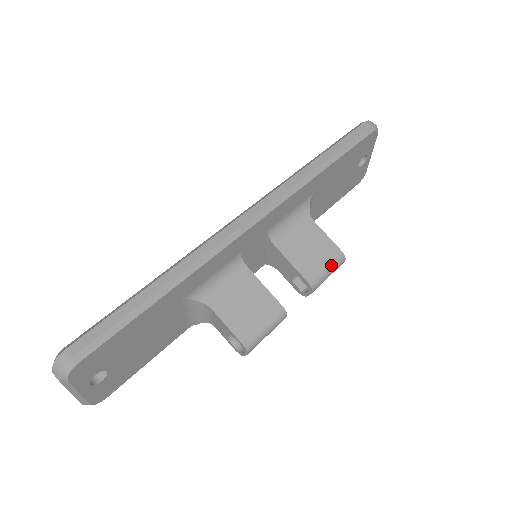
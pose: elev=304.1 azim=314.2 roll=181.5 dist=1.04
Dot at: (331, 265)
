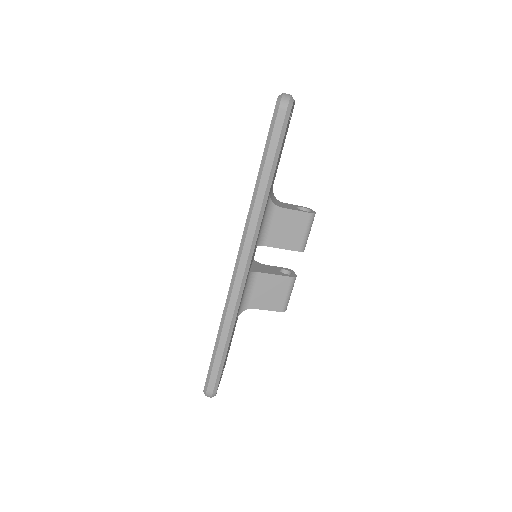
Dot at: (308, 228)
